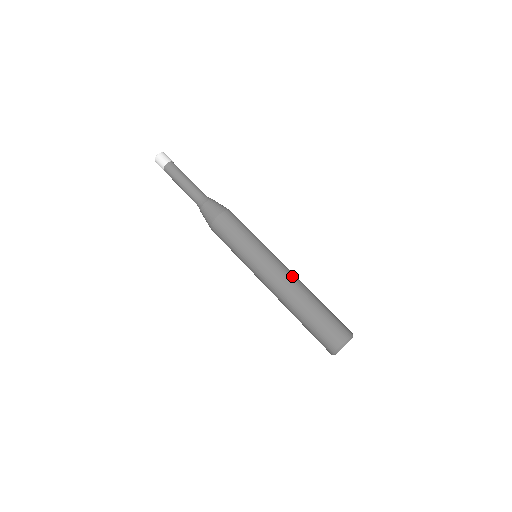
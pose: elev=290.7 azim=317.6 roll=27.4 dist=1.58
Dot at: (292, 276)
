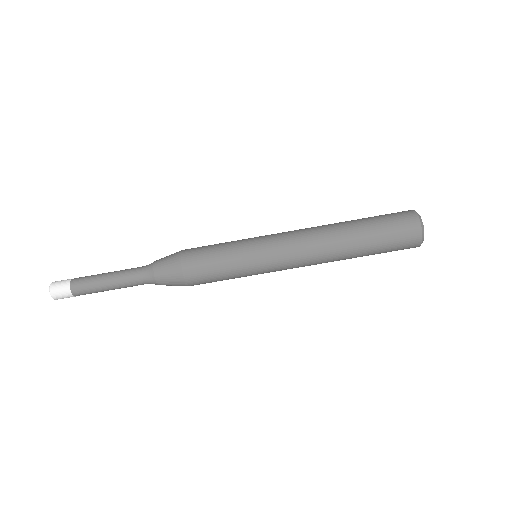
Dot at: (312, 243)
